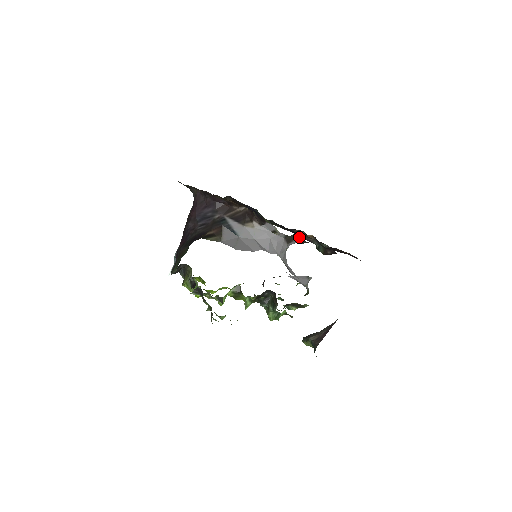
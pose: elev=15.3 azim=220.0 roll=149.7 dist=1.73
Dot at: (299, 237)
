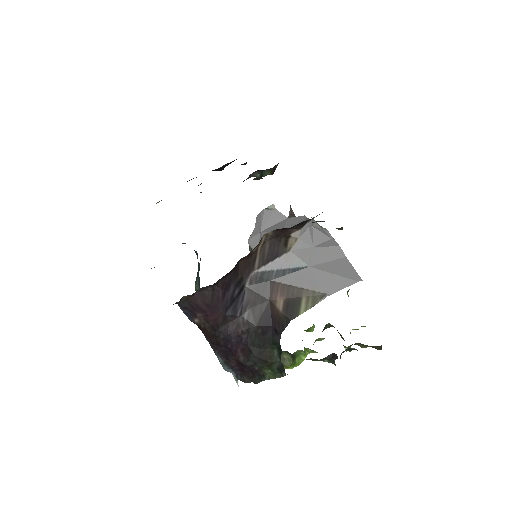
Dot at: occluded
